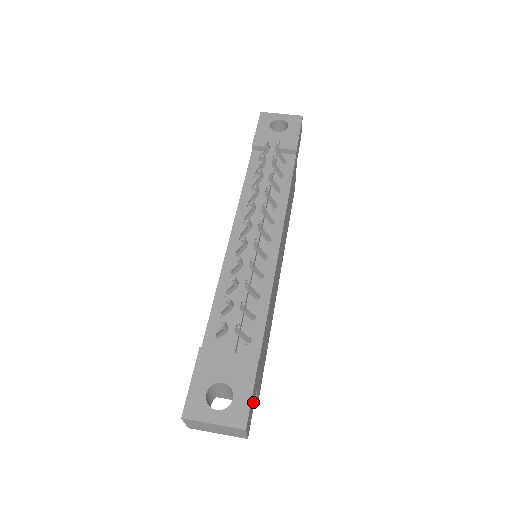
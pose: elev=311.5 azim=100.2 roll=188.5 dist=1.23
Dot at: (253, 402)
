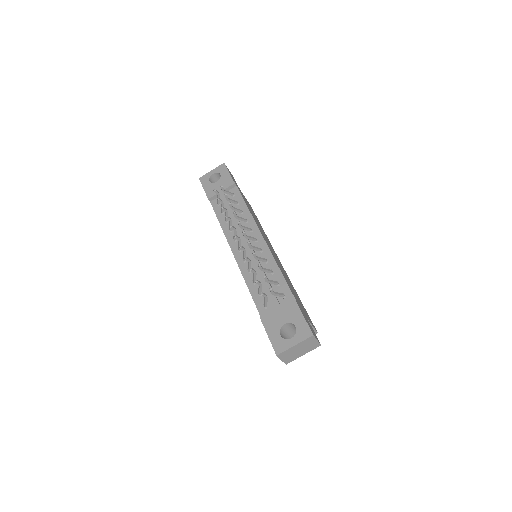
Dot at: occluded
